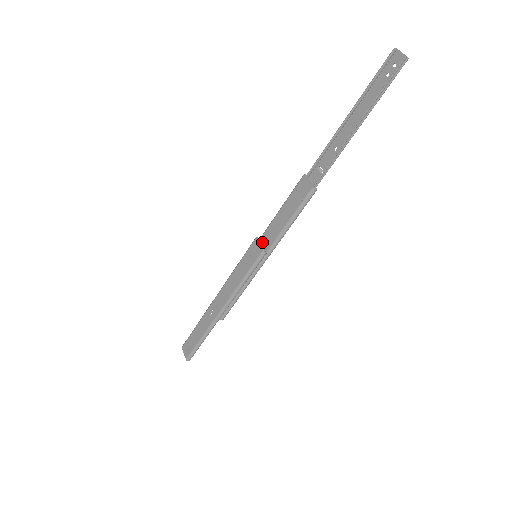
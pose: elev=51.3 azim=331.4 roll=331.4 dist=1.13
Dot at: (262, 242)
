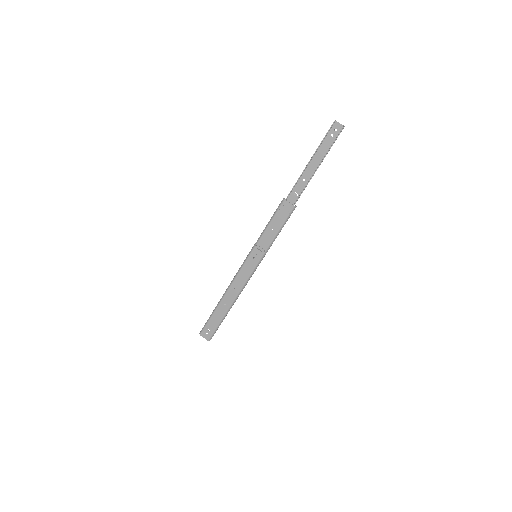
Dot at: (259, 246)
